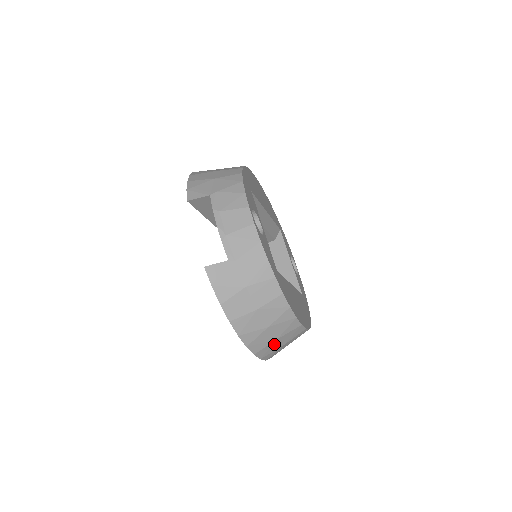
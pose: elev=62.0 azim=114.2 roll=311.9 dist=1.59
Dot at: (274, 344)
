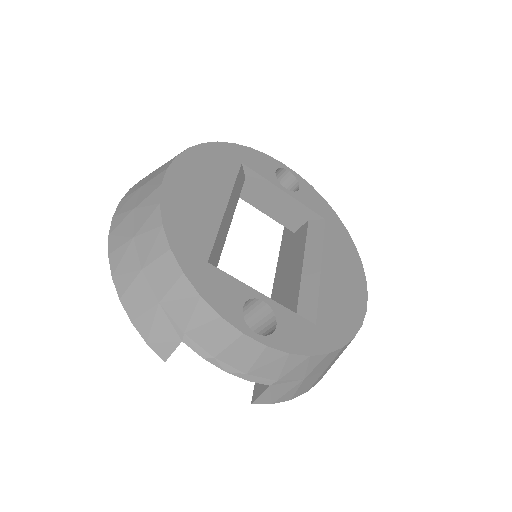
Dot at: occluded
